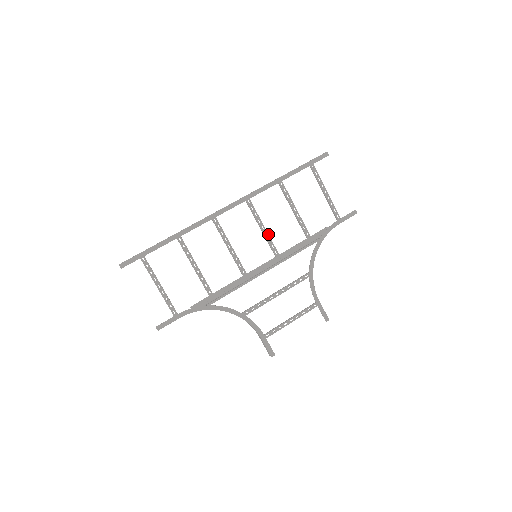
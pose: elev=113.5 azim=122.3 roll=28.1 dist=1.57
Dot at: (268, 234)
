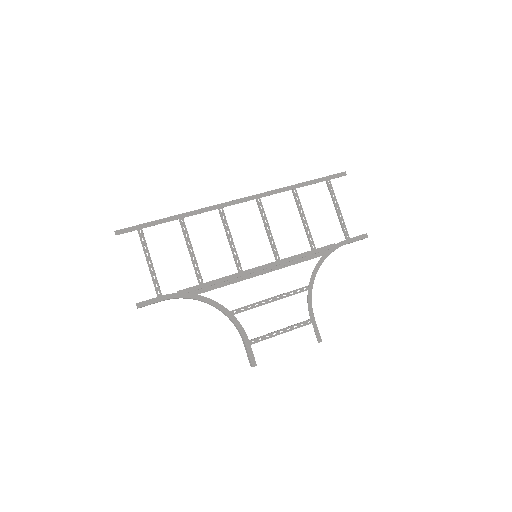
Dot at: (272, 236)
